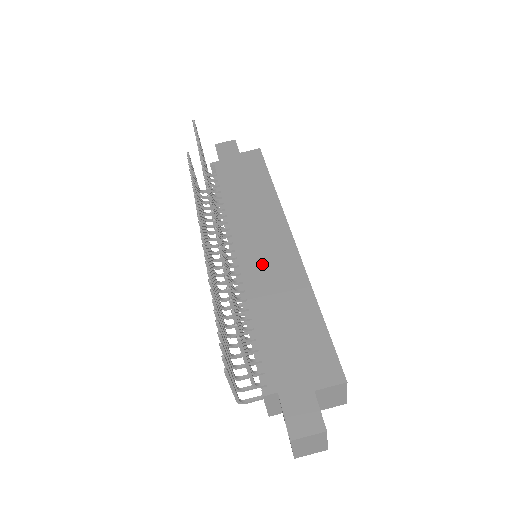
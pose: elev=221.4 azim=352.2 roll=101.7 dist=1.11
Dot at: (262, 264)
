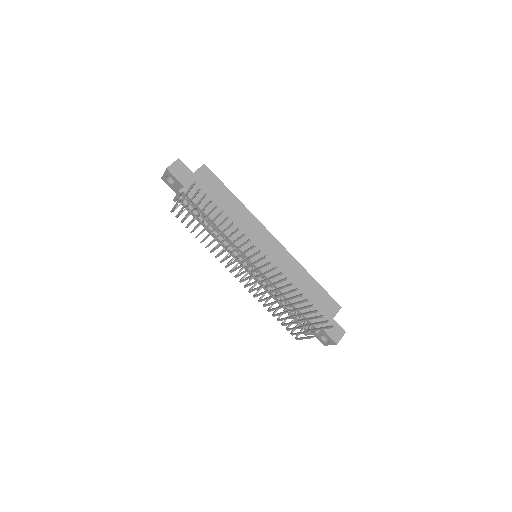
Dot at: (272, 264)
